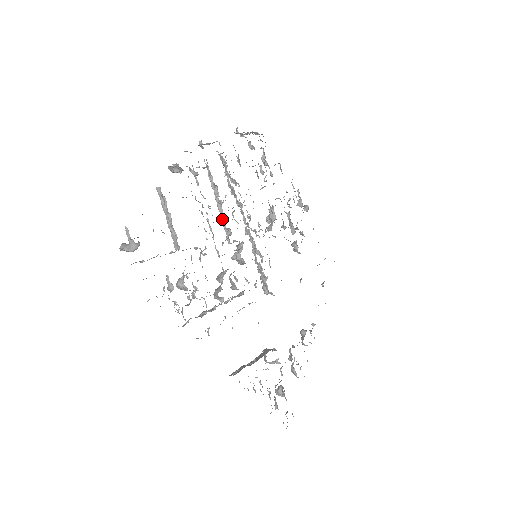
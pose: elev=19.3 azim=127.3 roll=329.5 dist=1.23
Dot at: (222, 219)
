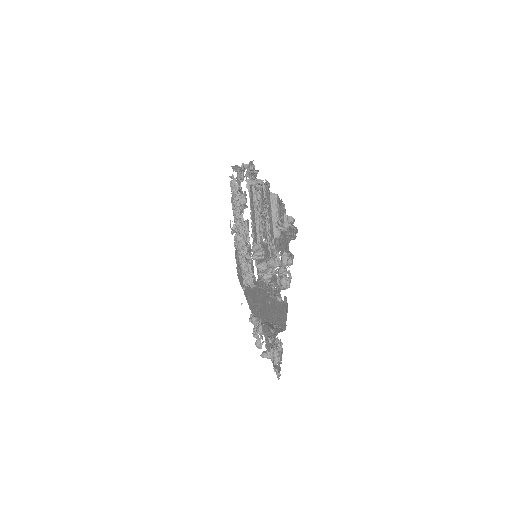
Dot at: (256, 225)
